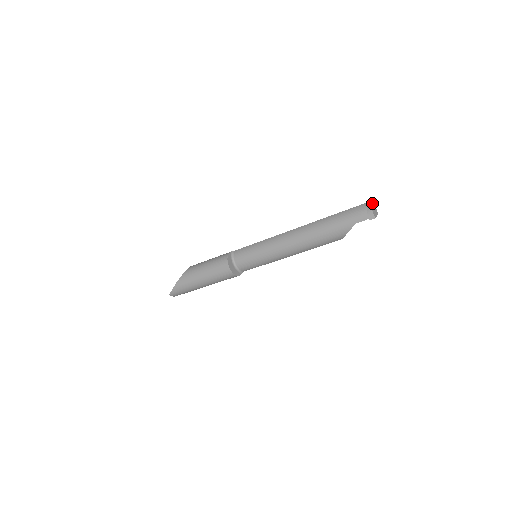
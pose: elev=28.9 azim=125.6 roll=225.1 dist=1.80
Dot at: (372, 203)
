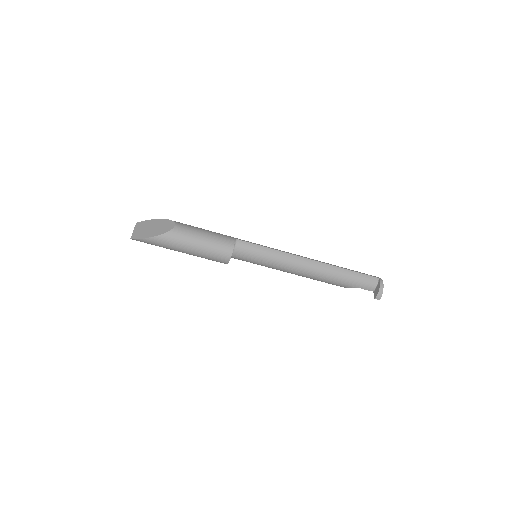
Dot at: (382, 284)
